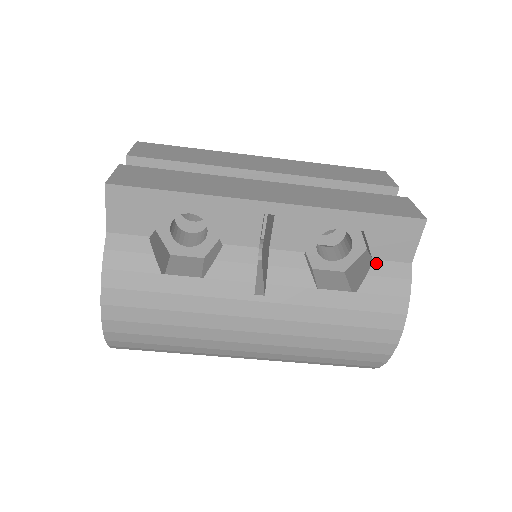
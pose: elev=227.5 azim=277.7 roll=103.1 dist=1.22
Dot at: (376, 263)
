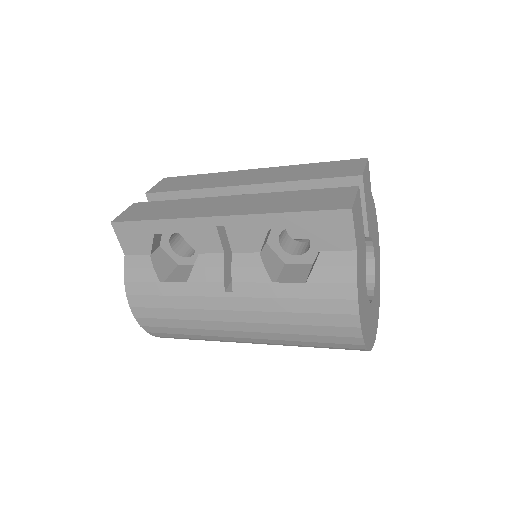
Dot at: (322, 254)
